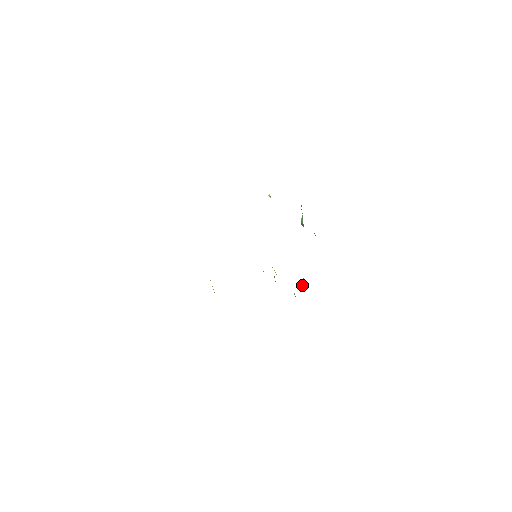
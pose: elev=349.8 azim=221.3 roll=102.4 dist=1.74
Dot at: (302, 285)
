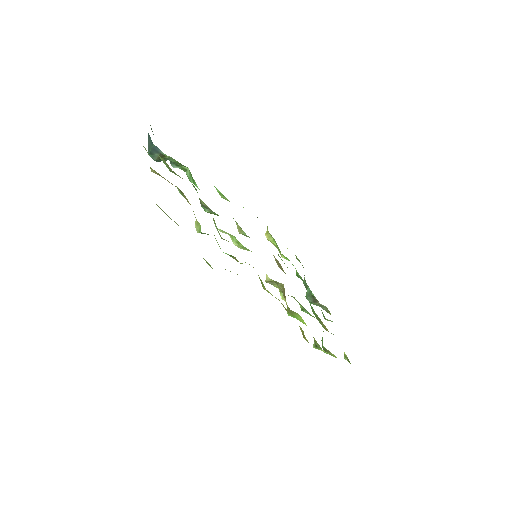
Dot at: (322, 345)
